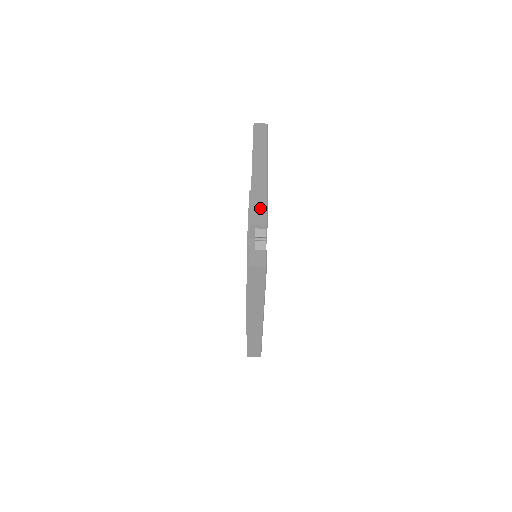
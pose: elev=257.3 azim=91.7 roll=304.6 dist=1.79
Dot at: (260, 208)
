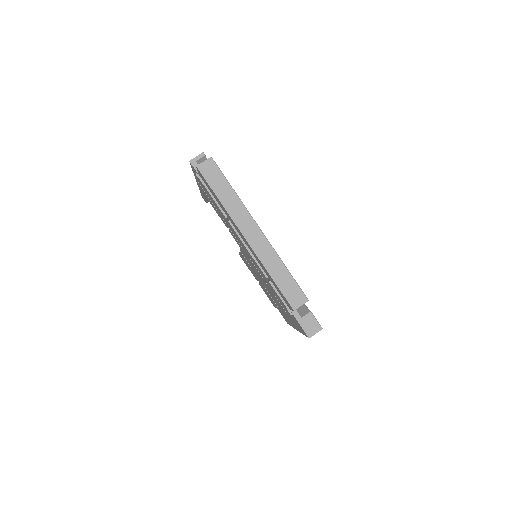
Dot at: occluded
